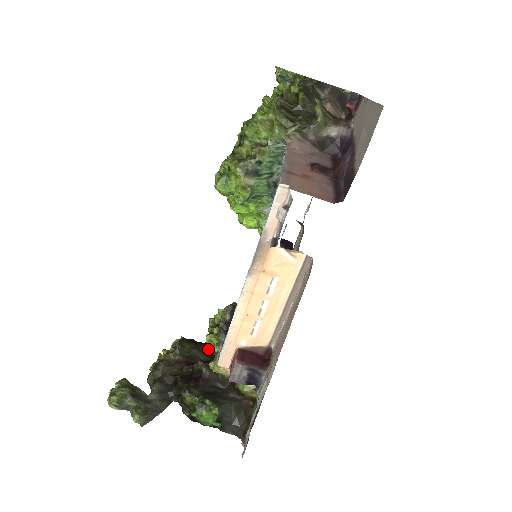
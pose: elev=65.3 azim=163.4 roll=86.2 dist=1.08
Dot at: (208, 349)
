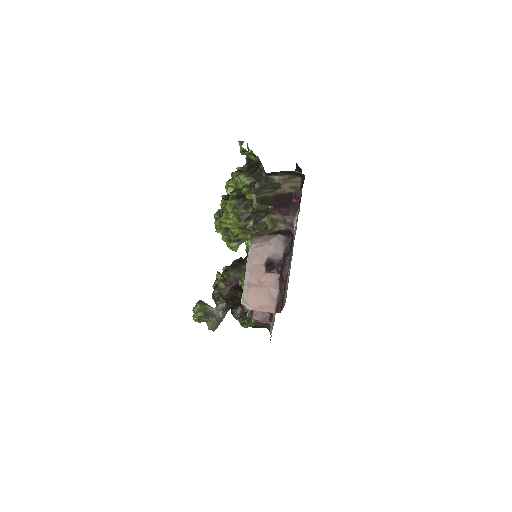
Dot at: occluded
